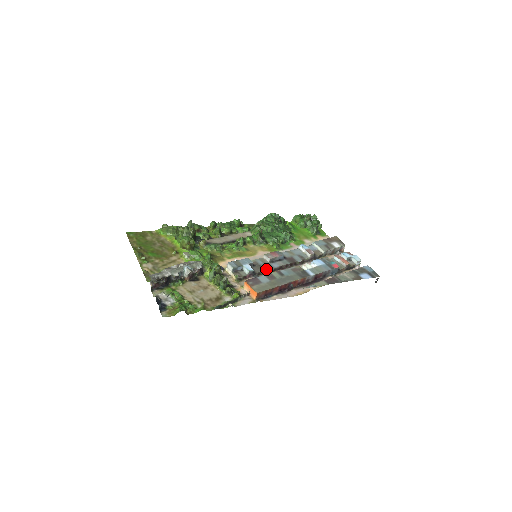
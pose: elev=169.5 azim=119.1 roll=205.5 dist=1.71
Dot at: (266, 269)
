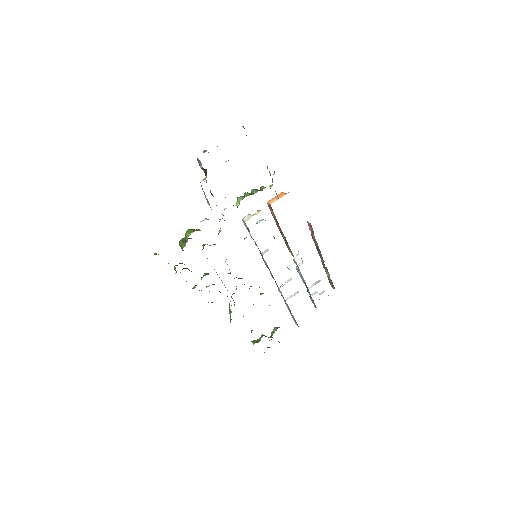
Dot at: occluded
